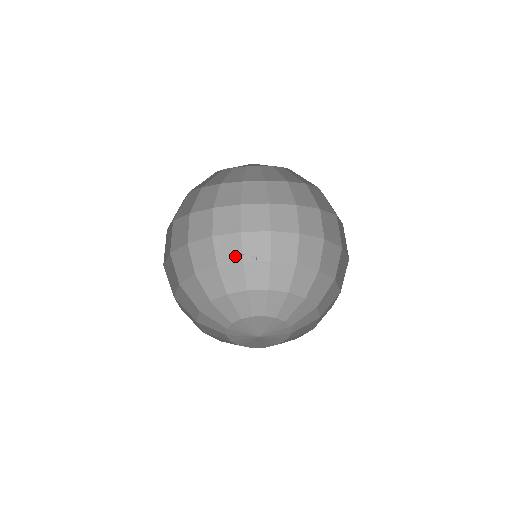
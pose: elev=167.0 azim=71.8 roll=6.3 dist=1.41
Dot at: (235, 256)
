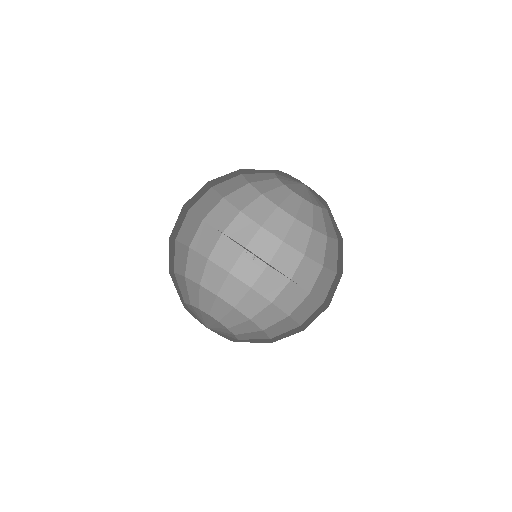
Dot at: (270, 293)
